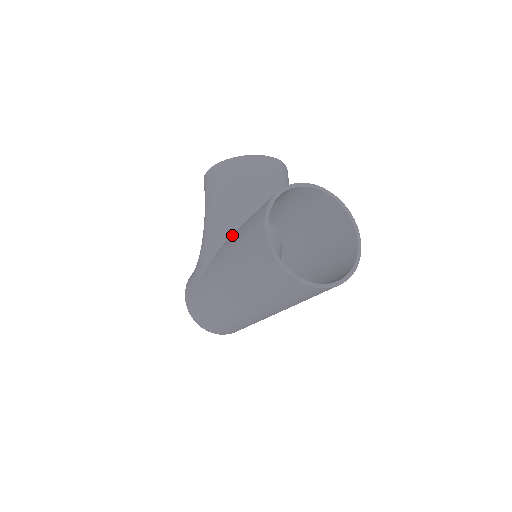
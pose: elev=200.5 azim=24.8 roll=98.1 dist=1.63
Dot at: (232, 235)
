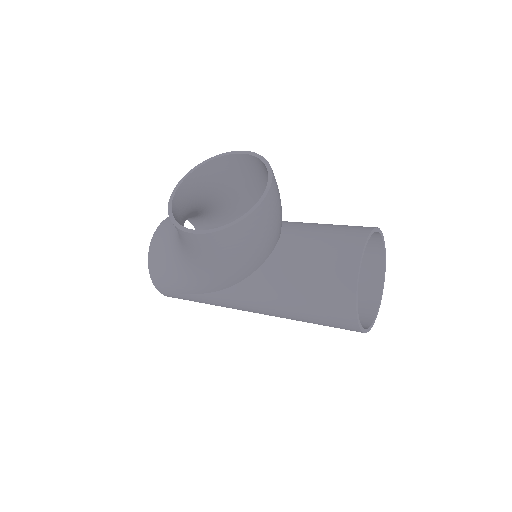
Dot at: (262, 284)
